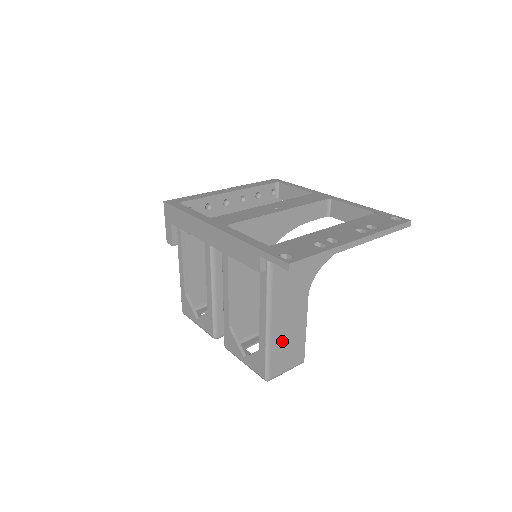
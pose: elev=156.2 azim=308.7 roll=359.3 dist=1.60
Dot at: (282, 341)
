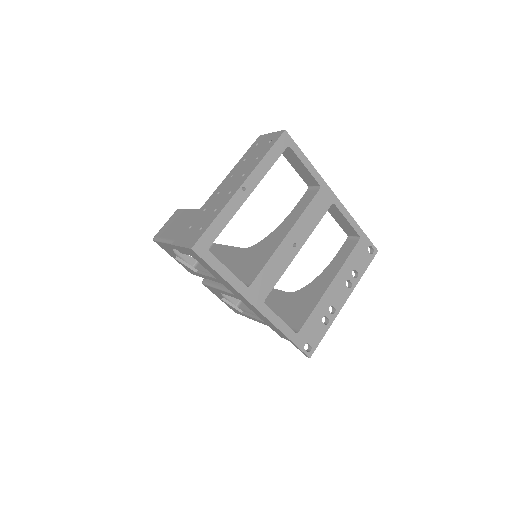
Dot at: occluded
